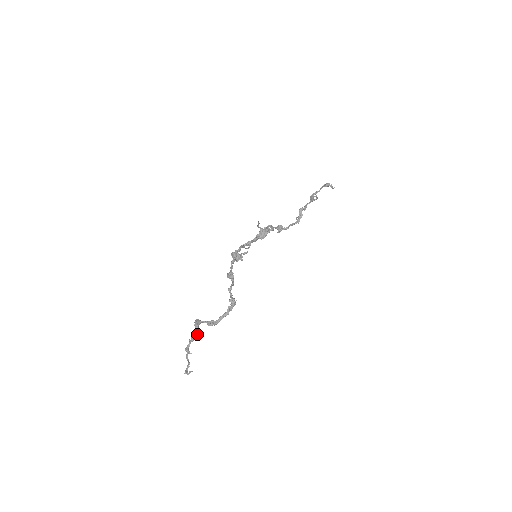
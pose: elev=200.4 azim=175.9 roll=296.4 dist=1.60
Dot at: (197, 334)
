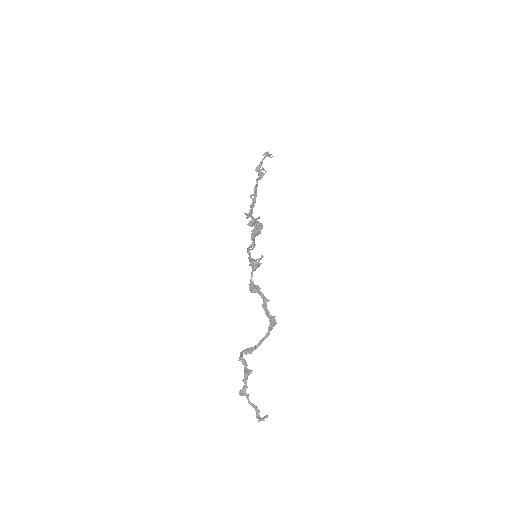
Dot at: occluded
